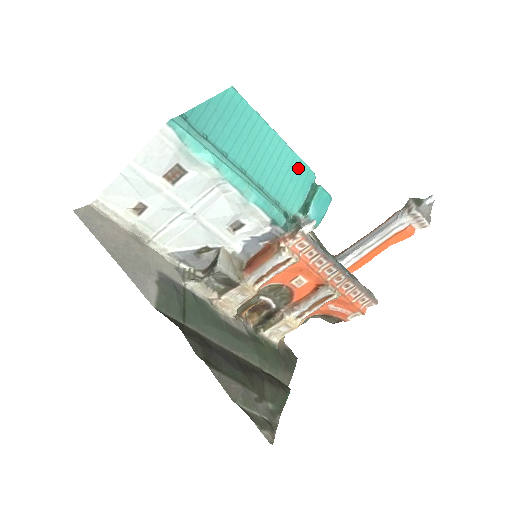
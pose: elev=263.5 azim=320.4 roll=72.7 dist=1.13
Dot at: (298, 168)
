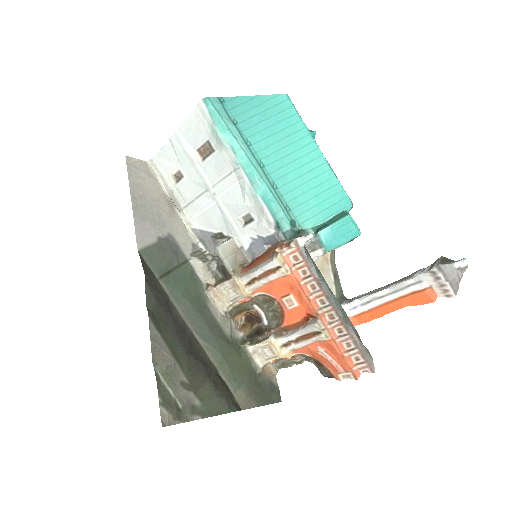
Dot at: (331, 189)
